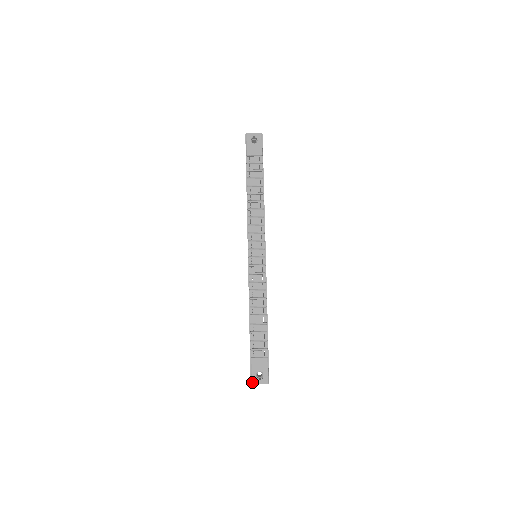
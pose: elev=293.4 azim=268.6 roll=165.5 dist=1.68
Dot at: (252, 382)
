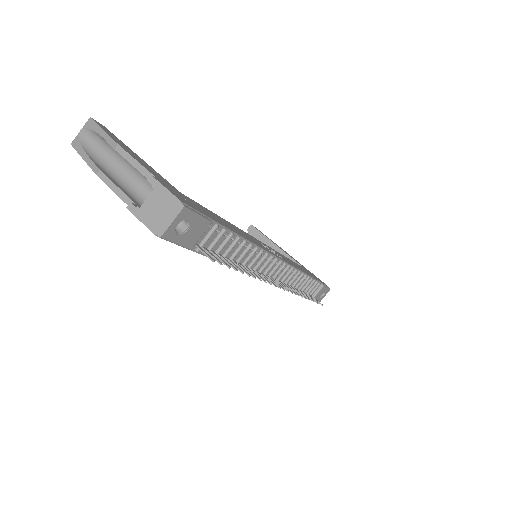
Dot at: occluded
